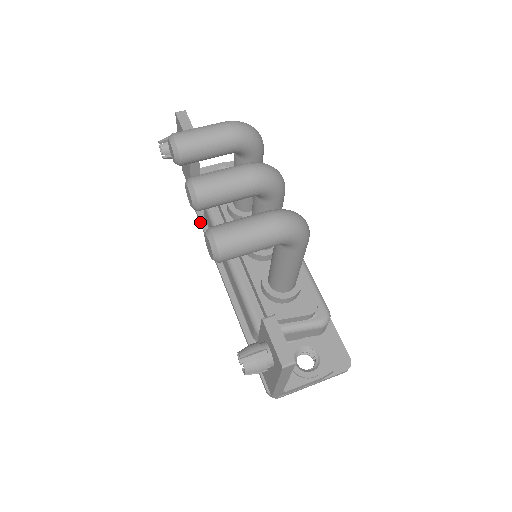
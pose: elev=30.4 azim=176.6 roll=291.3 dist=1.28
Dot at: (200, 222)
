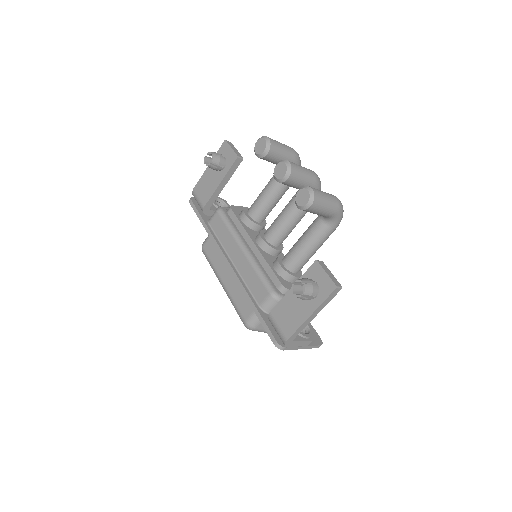
Dot at: (206, 226)
